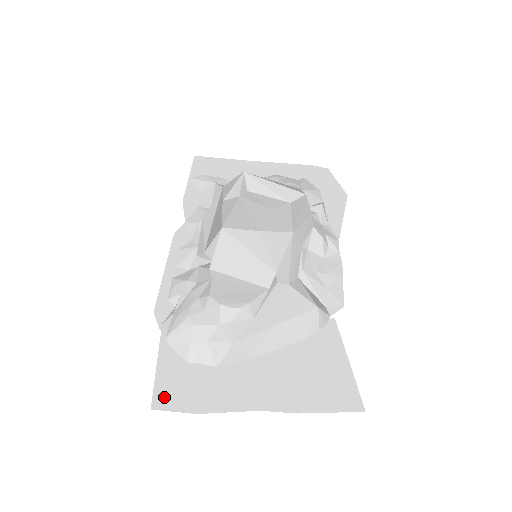
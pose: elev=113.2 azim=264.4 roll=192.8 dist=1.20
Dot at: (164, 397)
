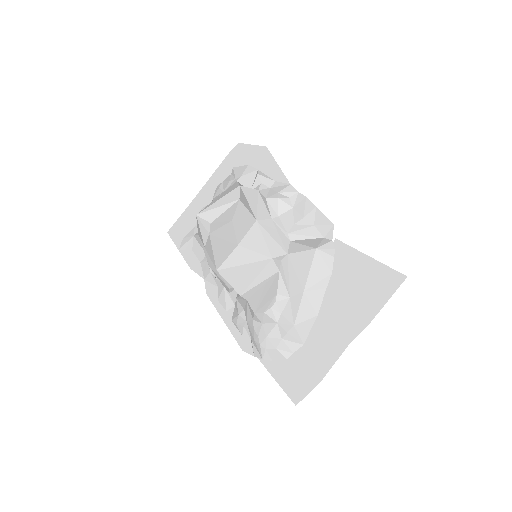
Dot at: (295, 392)
